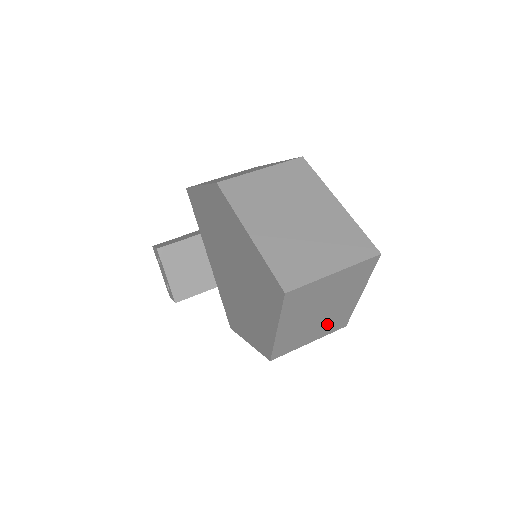
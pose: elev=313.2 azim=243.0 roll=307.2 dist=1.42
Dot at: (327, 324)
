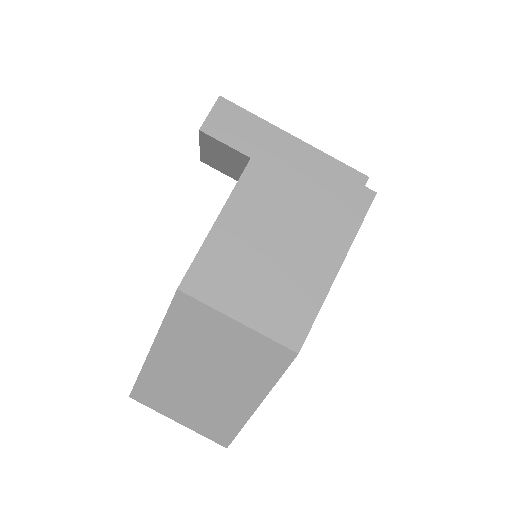
Dot at: occluded
